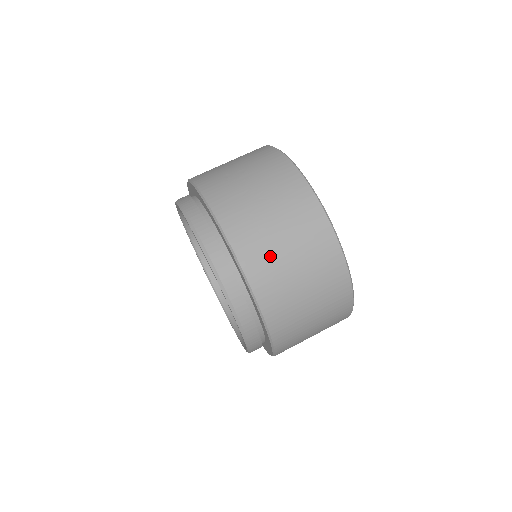
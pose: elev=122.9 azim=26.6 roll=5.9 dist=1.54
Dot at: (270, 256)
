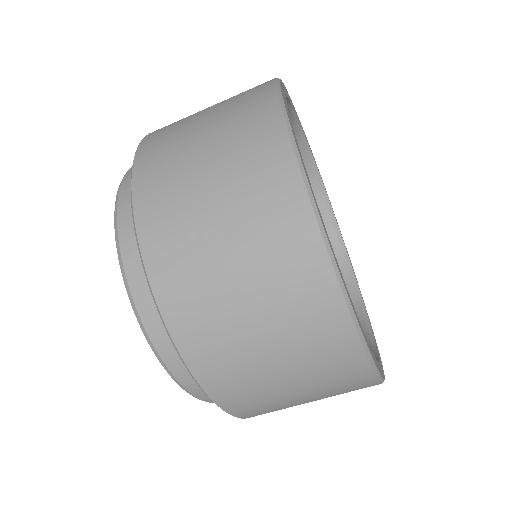
Dot at: (260, 392)
